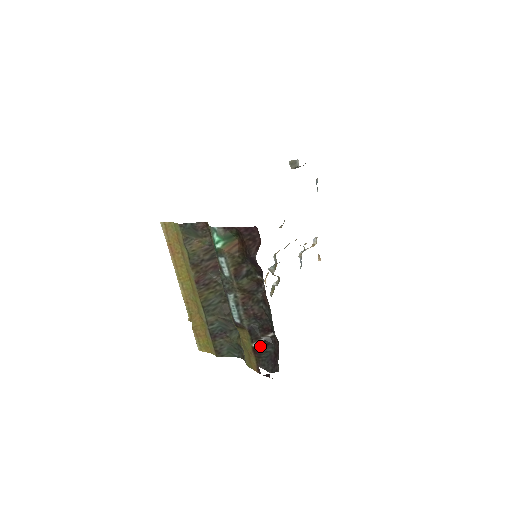
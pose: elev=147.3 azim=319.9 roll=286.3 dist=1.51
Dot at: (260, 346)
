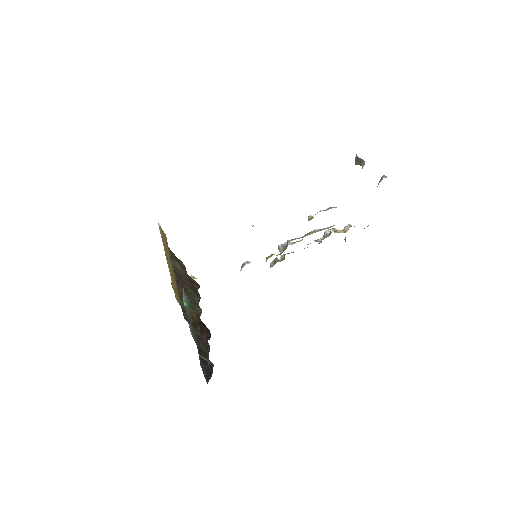
Dot at: (203, 359)
